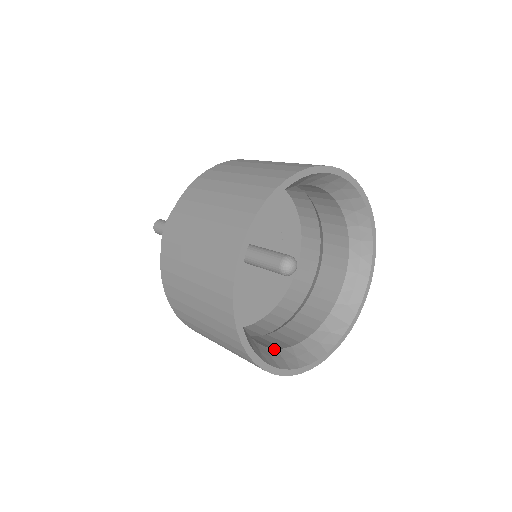
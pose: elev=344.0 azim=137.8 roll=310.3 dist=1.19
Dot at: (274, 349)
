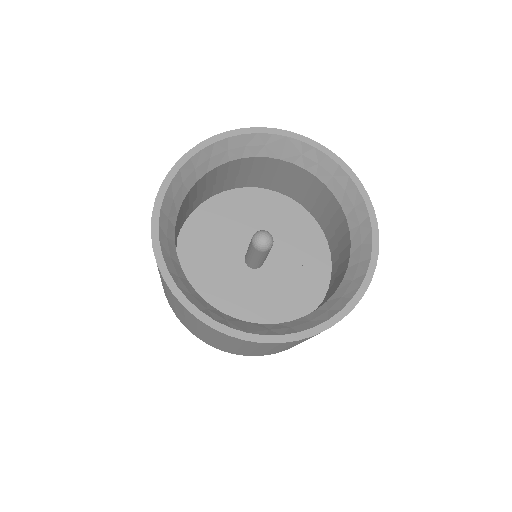
Dot at: occluded
